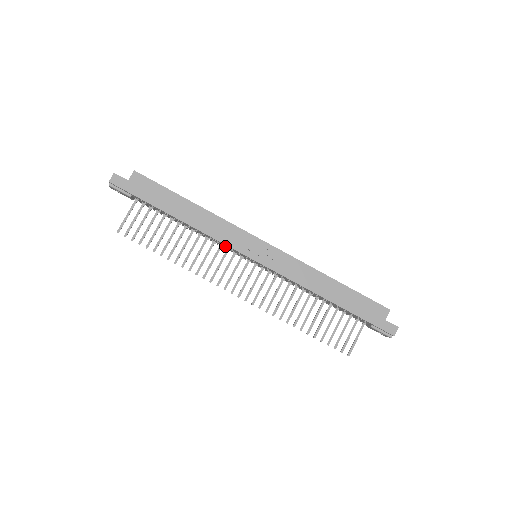
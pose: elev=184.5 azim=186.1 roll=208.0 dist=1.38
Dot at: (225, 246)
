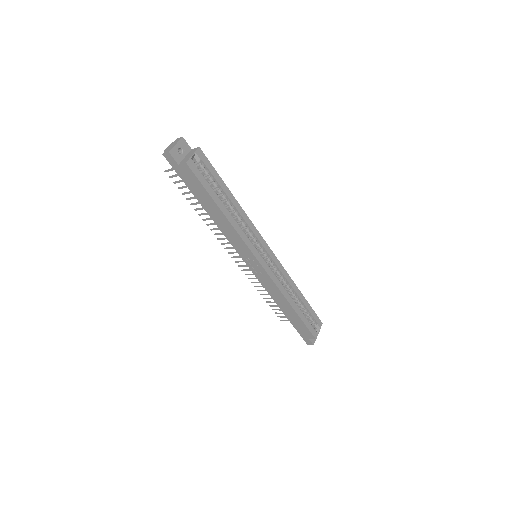
Dot at: occluded
